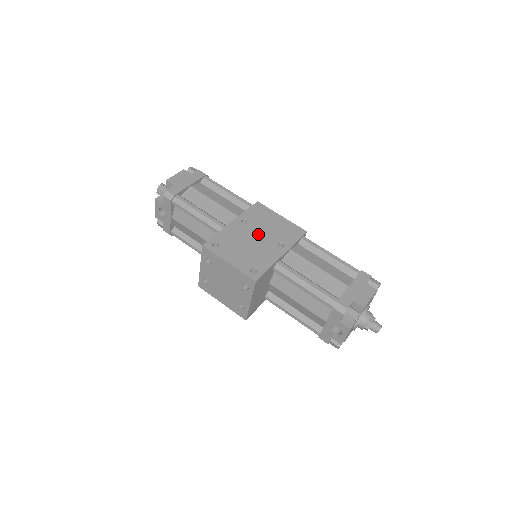
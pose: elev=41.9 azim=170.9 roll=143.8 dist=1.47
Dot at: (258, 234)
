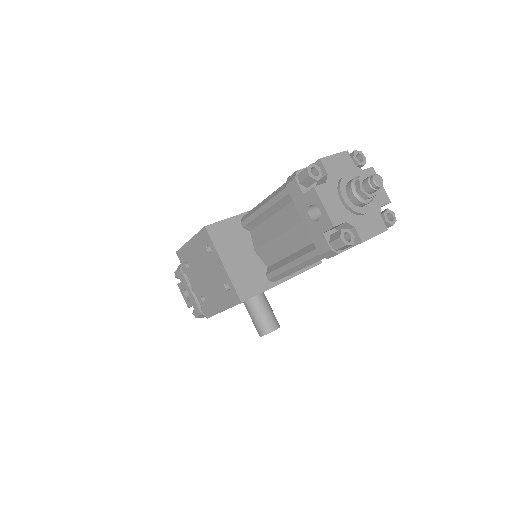
Dot at: occluded
